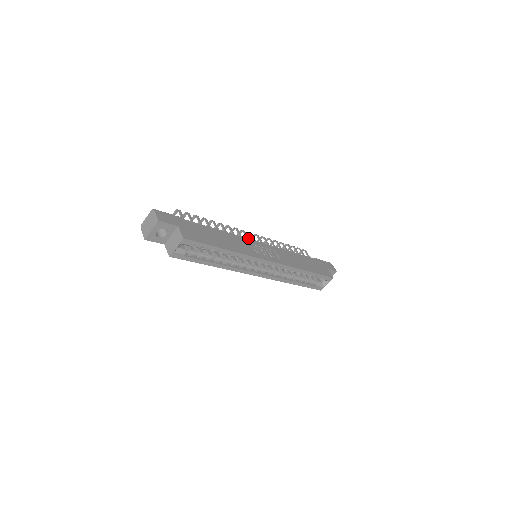
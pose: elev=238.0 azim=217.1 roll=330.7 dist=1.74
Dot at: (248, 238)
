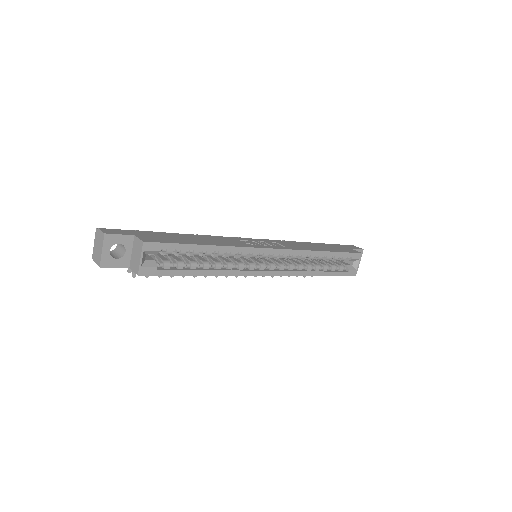
Dot at: occluded
